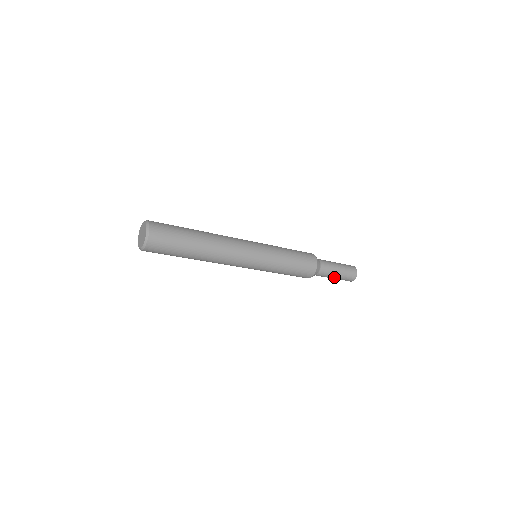
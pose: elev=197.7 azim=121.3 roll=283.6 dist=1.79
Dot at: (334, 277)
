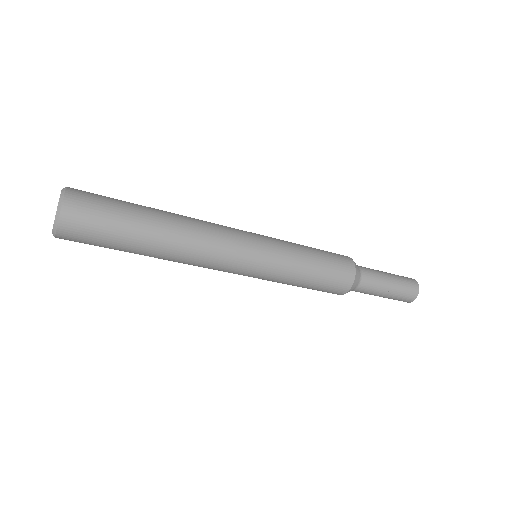
Dot at: occluded
